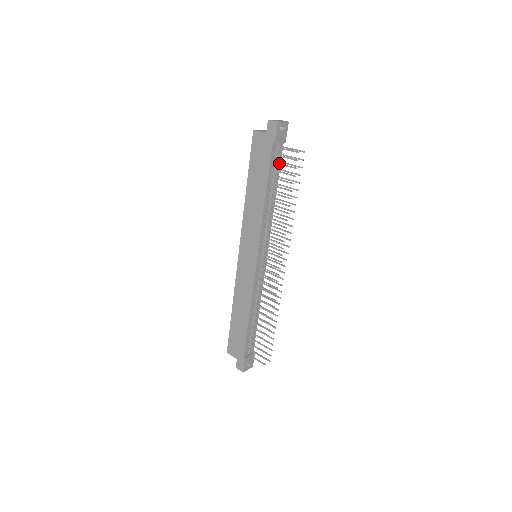
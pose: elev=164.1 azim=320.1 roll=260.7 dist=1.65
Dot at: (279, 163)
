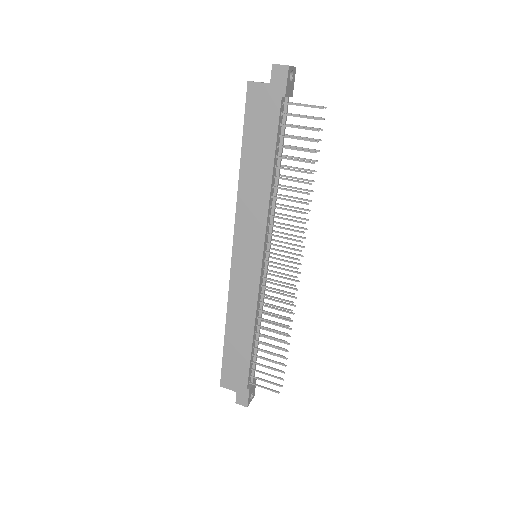
Dot at: occluded
